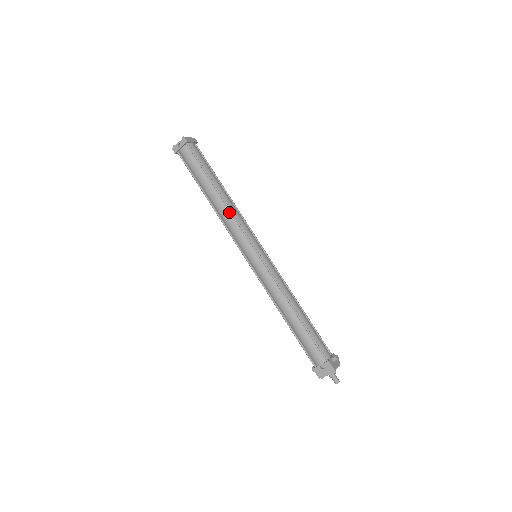
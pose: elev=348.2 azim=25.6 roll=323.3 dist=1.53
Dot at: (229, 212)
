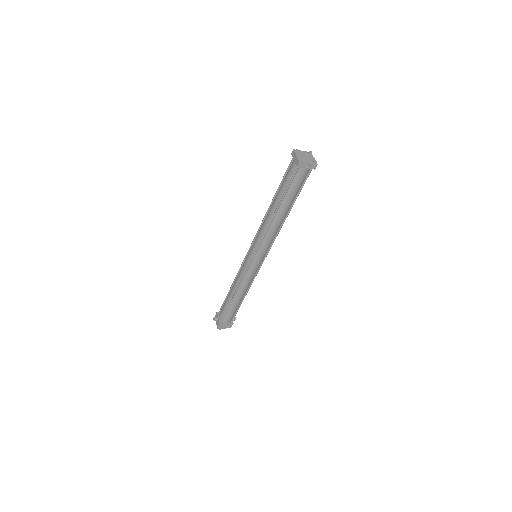
Dot at: (278, 230)
